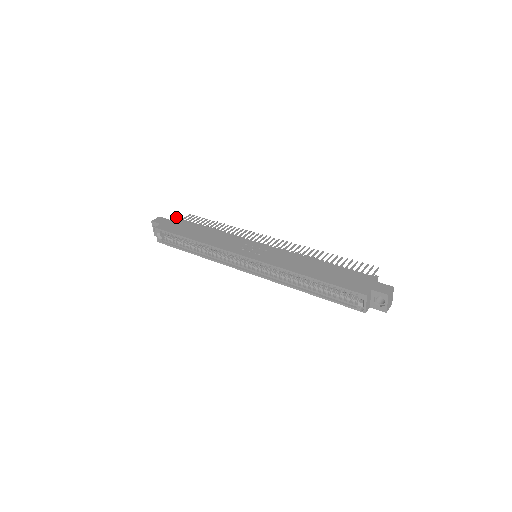
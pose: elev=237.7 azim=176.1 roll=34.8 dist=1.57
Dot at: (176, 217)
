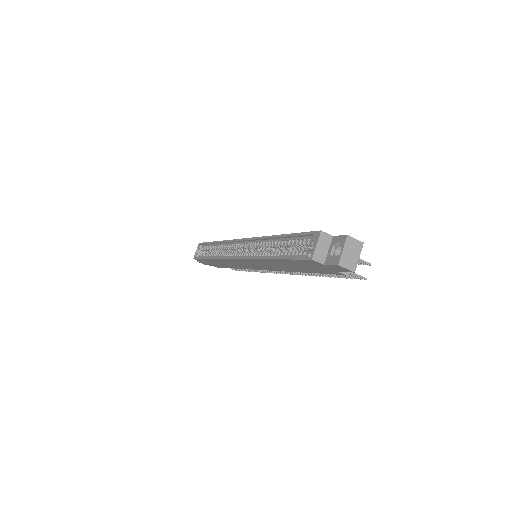
Dot at: occluded
